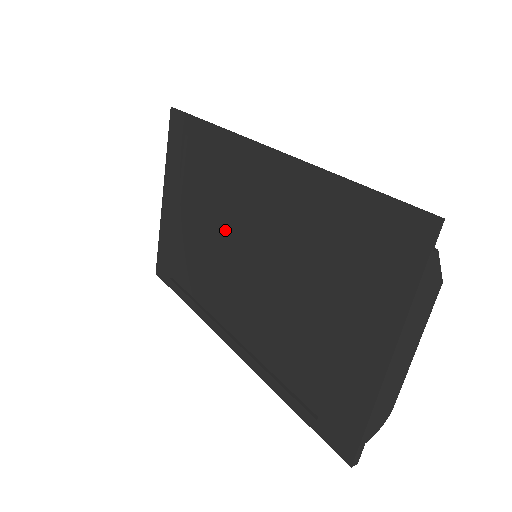
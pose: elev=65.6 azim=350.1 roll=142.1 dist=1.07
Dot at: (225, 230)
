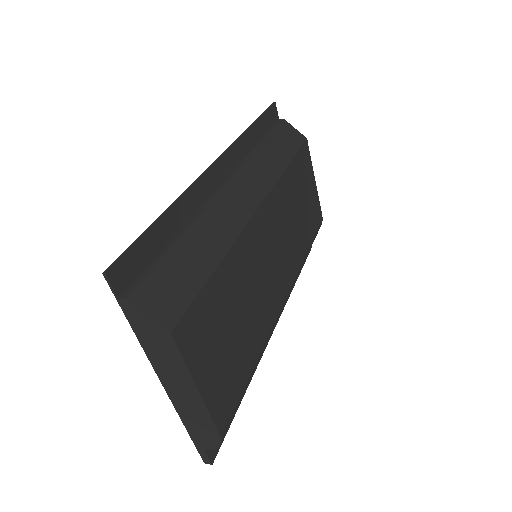
Dot at: occluded
